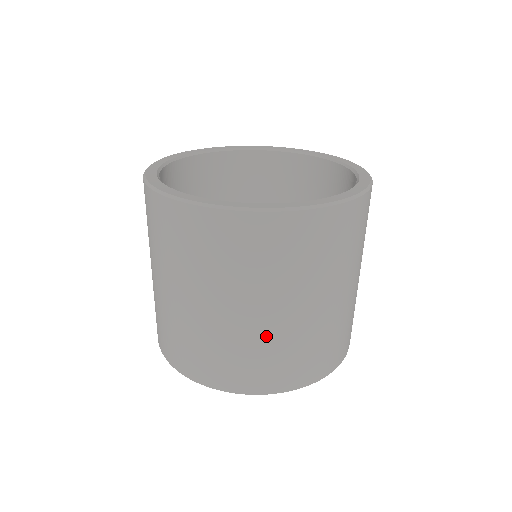
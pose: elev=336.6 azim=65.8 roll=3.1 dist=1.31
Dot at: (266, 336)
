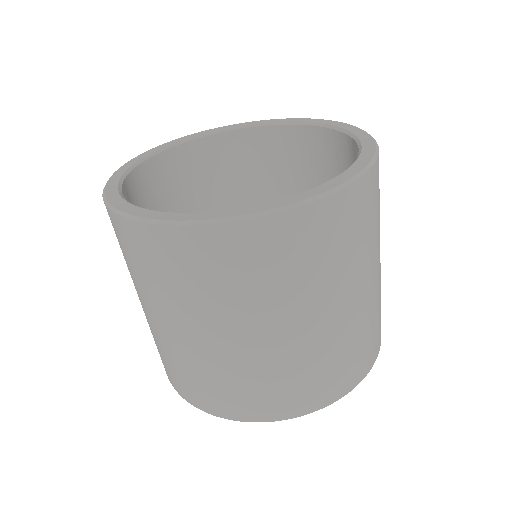
Dot at: (166, 343)
